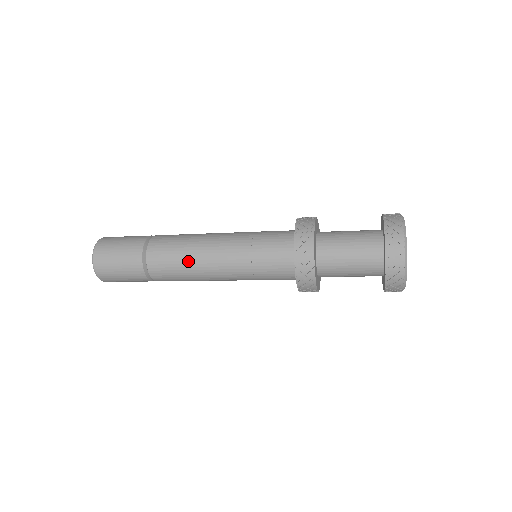
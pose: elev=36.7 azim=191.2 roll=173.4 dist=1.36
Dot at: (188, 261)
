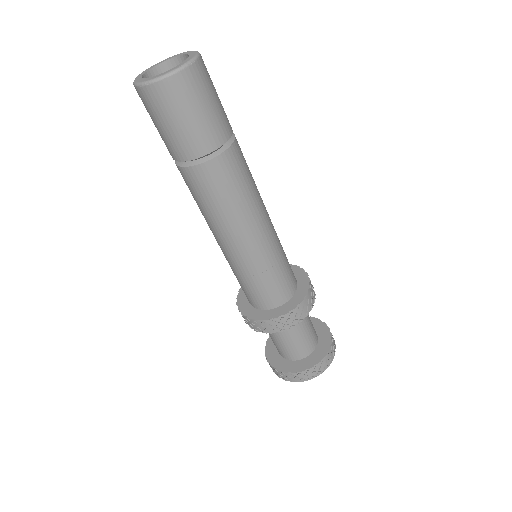
Dot at: (228, 214)
